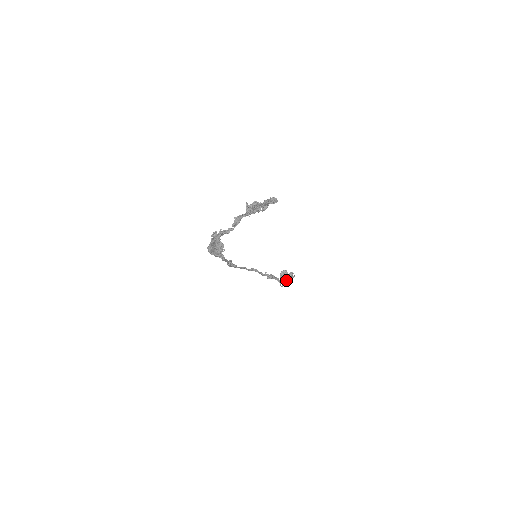
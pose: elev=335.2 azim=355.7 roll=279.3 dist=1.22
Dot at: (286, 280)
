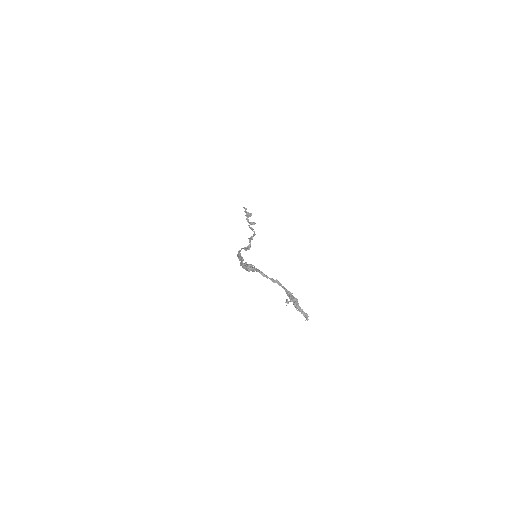
Dot at: occluded
